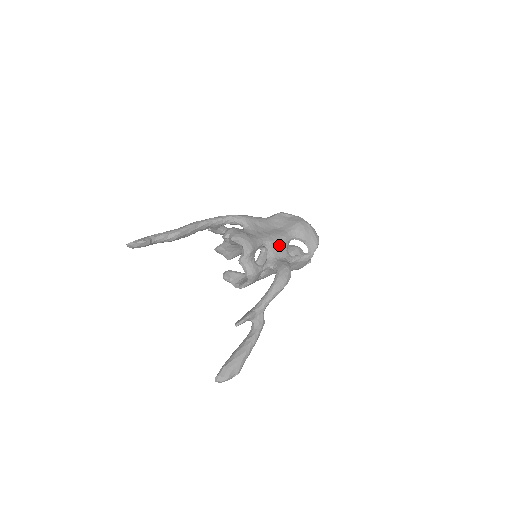
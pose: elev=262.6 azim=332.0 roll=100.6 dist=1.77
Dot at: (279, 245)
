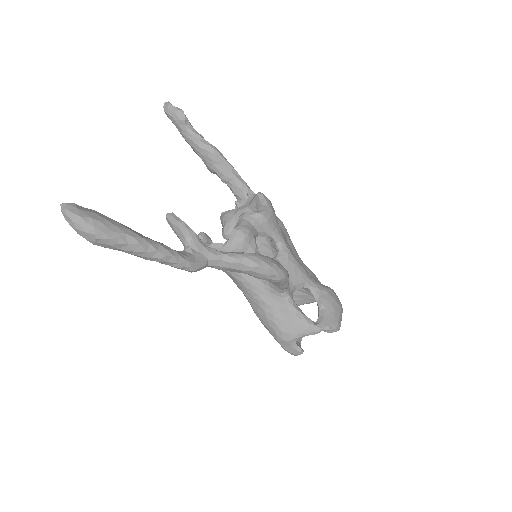
Dot at: (294, 267)
